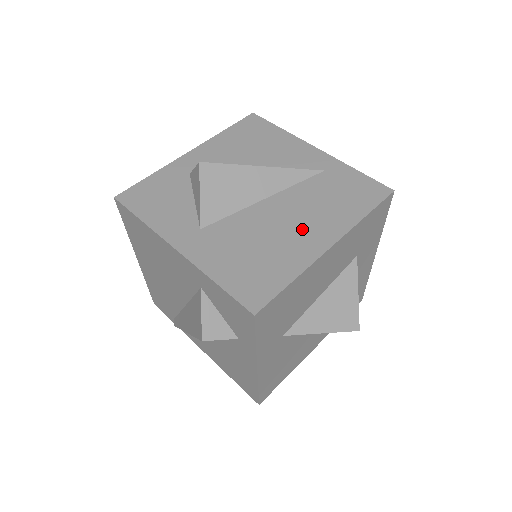
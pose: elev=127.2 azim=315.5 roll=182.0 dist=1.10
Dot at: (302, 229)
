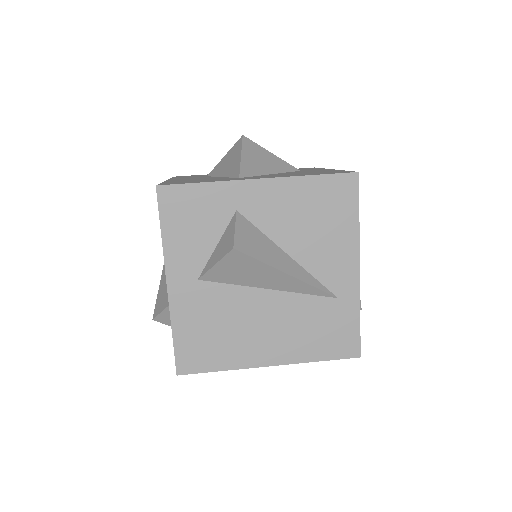
Dot at: (266, 338)
